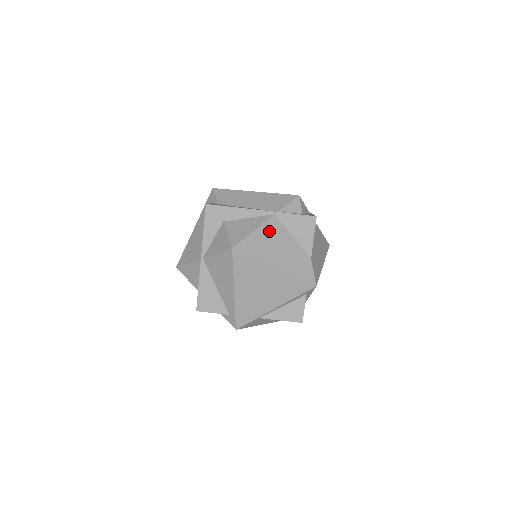
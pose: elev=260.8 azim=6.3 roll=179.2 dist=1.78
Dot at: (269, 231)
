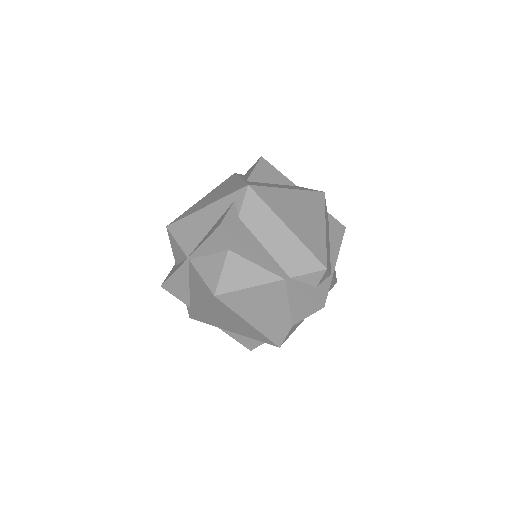
Dot at: (266, 292)
